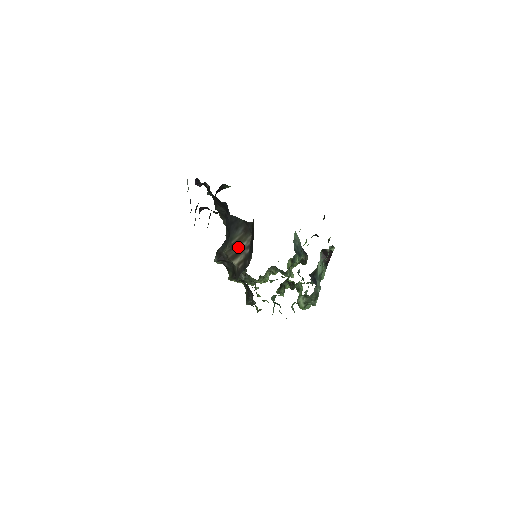
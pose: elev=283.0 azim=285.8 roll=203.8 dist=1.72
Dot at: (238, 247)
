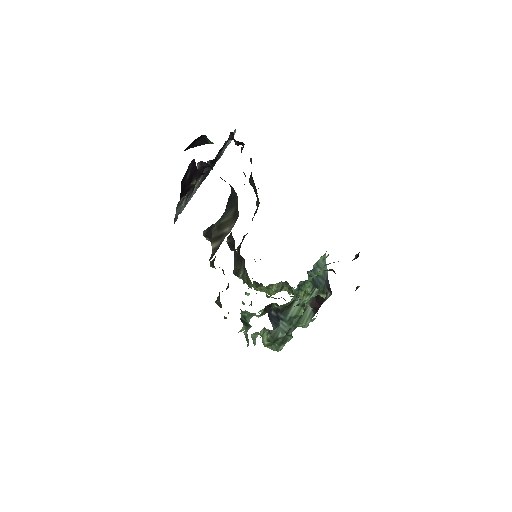
Dot at: (222, 230)
